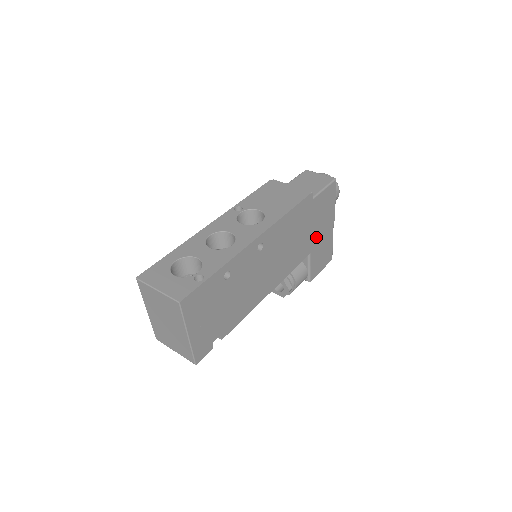
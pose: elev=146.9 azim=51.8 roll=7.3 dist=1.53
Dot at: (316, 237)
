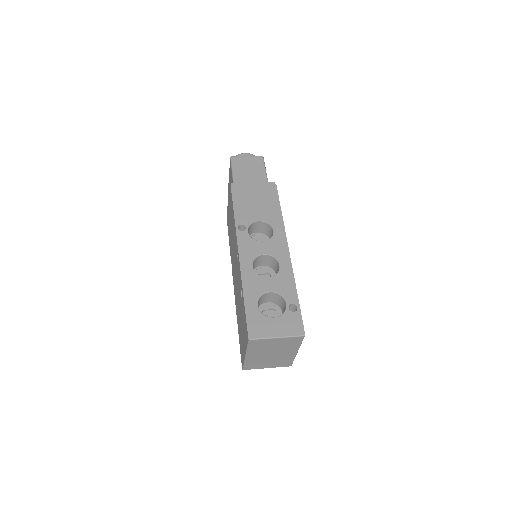
Dot at: occluded
